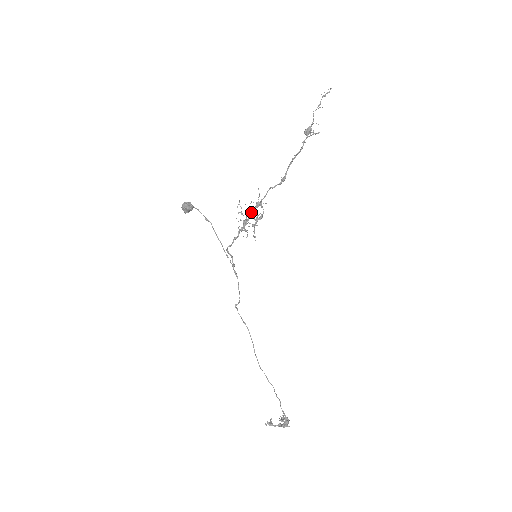
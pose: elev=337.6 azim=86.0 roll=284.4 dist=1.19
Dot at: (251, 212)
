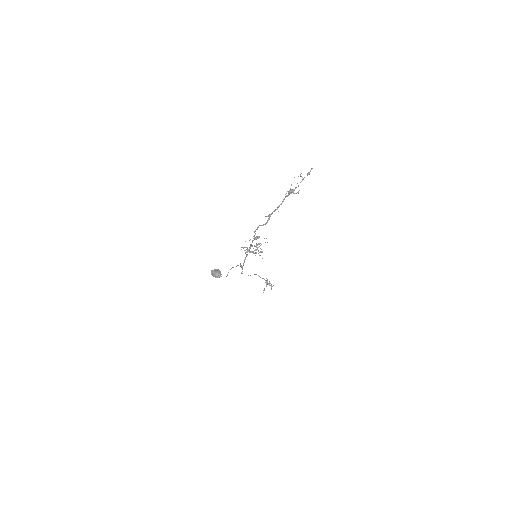
Dot at: occluded
